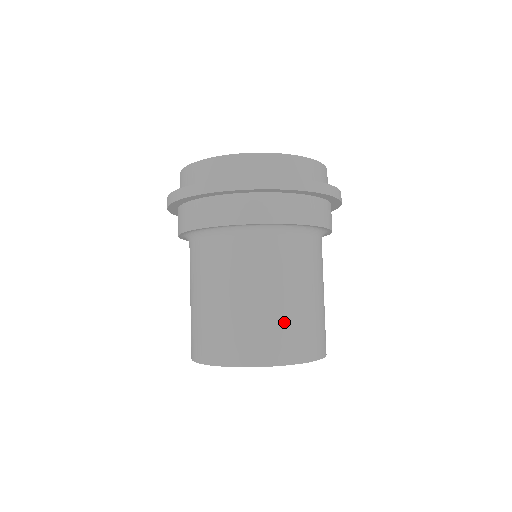
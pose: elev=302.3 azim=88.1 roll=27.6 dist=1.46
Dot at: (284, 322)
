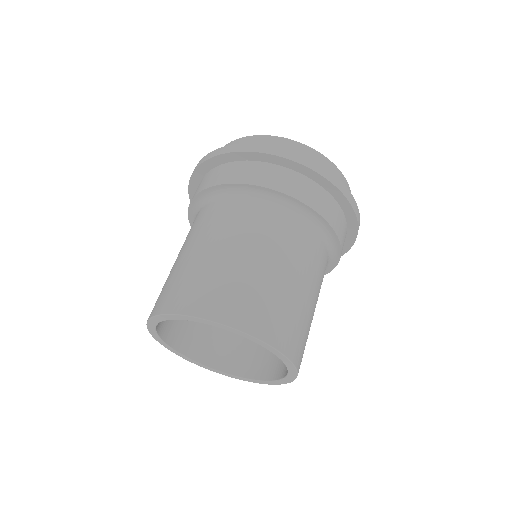
Dot at: (231, 278)
